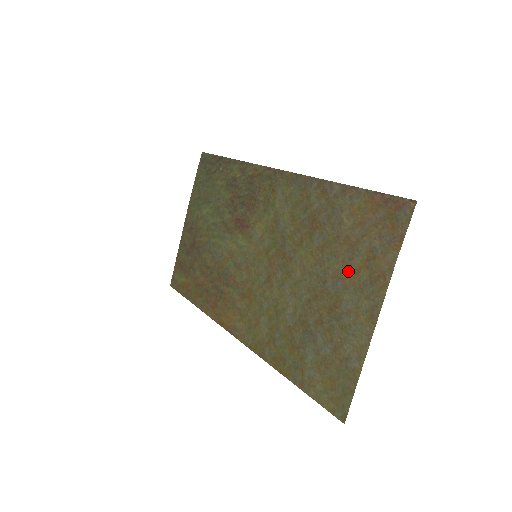
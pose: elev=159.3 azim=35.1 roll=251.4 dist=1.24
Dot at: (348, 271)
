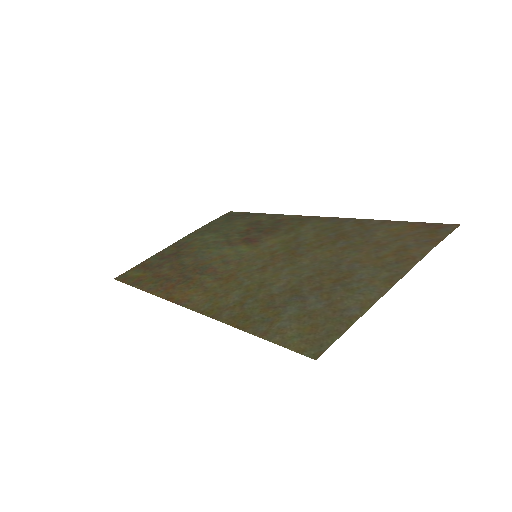
Dot at: (371, 257)
